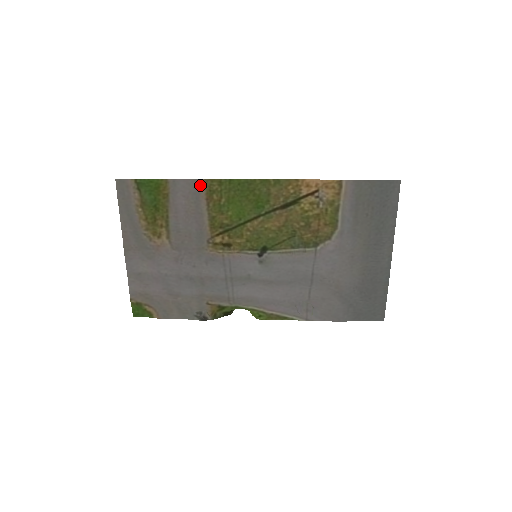
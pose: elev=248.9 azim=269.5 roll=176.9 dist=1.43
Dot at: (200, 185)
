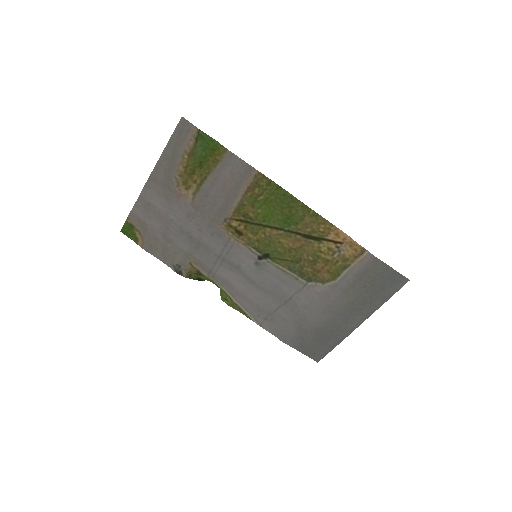
Dot at: (251, 173)
